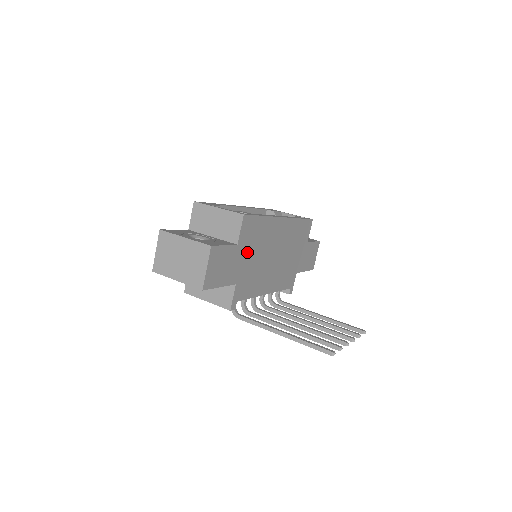
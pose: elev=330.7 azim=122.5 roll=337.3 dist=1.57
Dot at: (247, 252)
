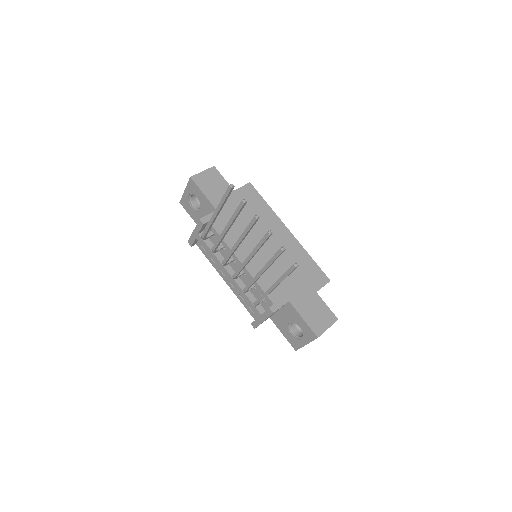
Dot at: occluded
